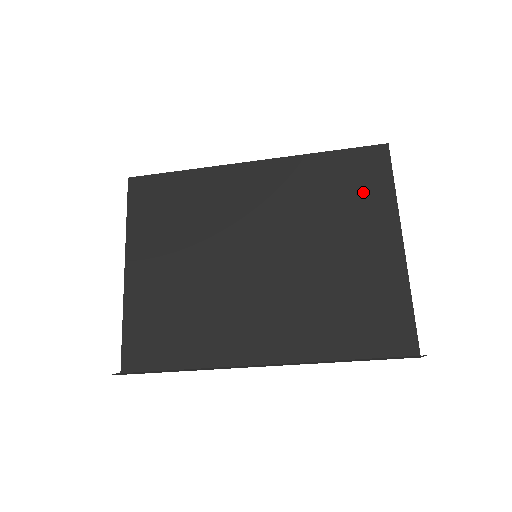
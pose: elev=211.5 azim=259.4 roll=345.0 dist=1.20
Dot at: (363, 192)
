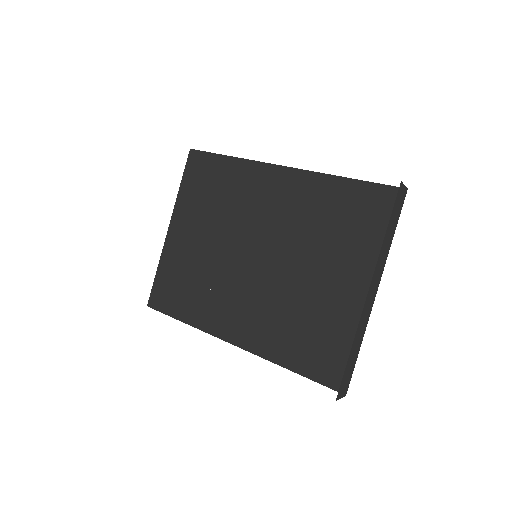
Dot at: (363, 231)
